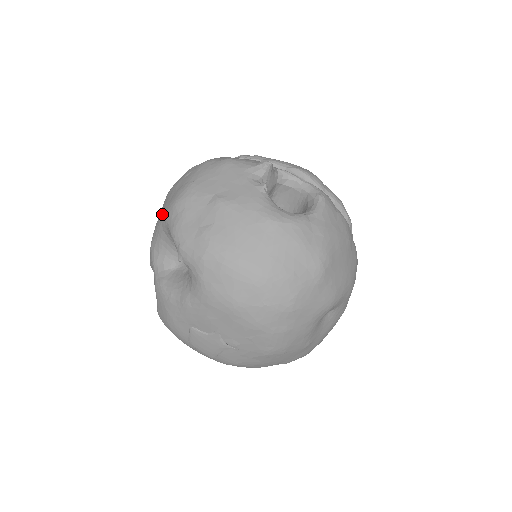
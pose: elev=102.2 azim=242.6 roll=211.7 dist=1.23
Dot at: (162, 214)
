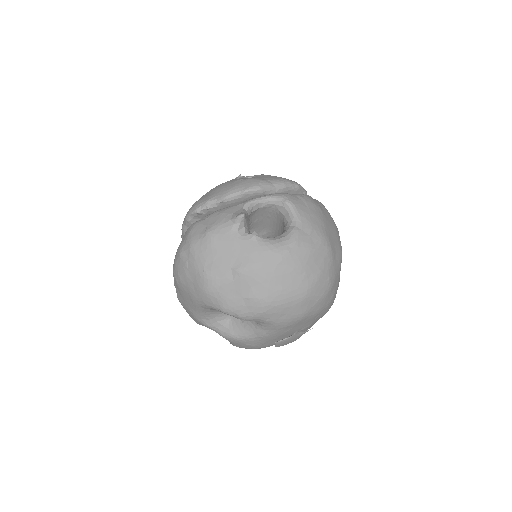
Dot at: (195, 301)
